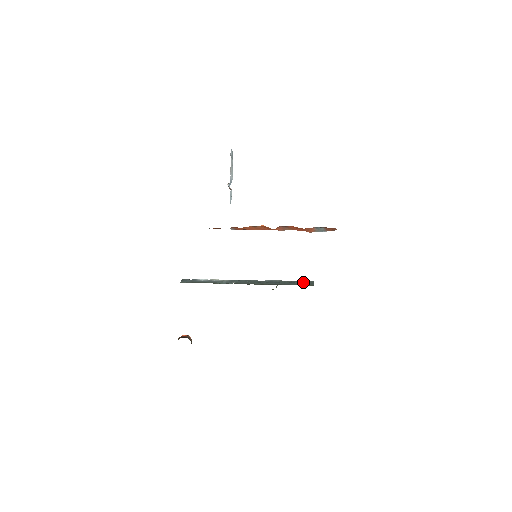
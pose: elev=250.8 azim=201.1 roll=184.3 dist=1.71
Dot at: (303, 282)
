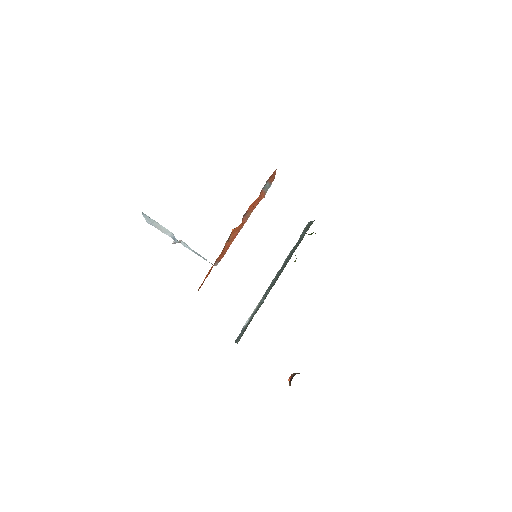
Dot at: (305, 230)
